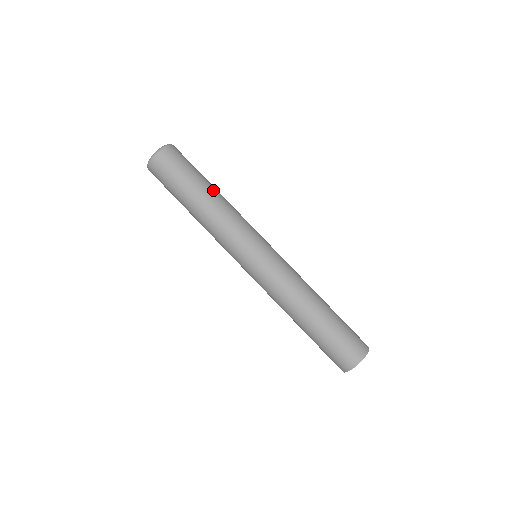
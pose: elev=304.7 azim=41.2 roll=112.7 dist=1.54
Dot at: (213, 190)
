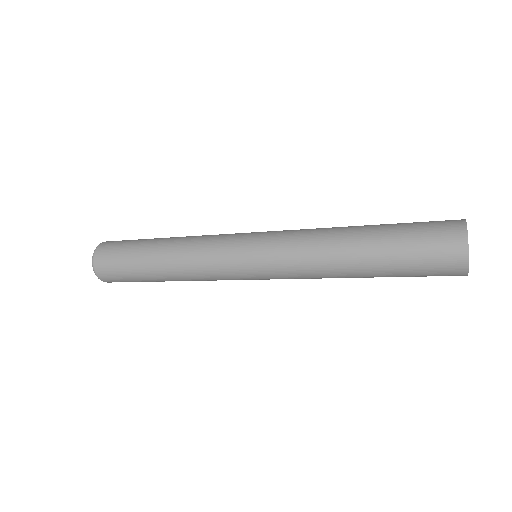
Dot at: (159, 246)
